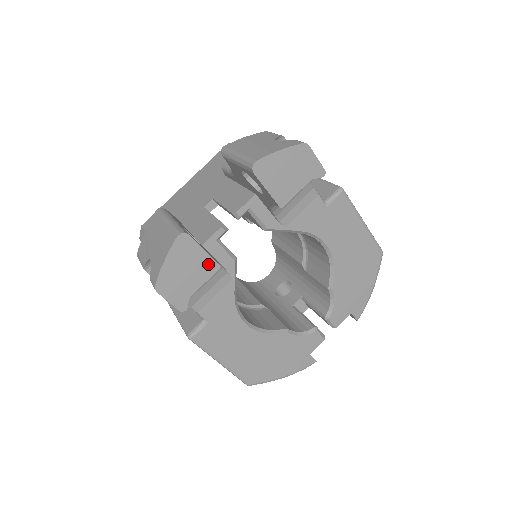
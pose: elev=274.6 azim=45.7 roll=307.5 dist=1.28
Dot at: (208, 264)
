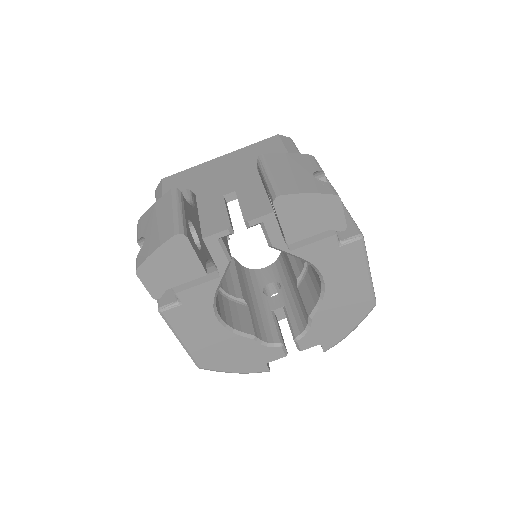
Dot at: (196, 268)
